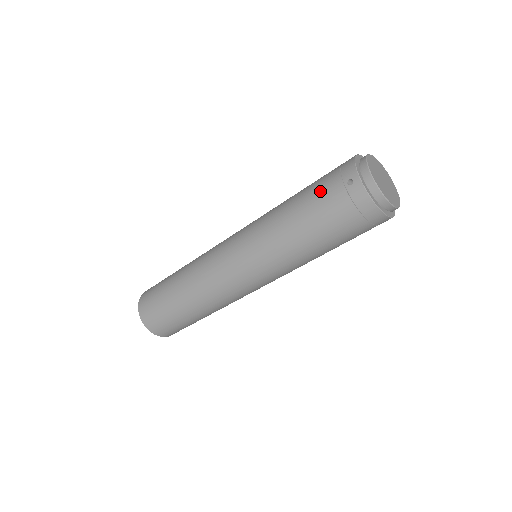
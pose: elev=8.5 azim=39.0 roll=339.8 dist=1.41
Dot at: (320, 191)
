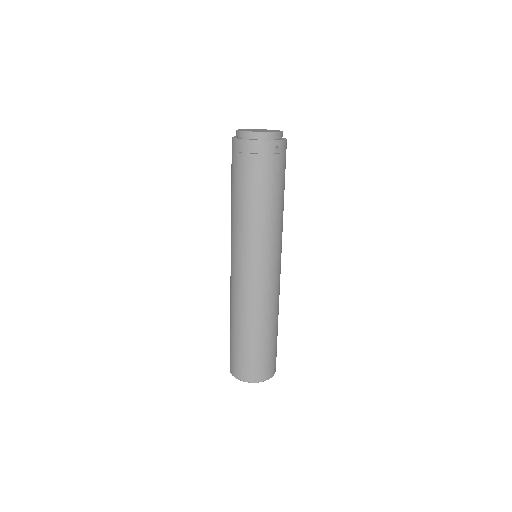
Dot at: occluded
